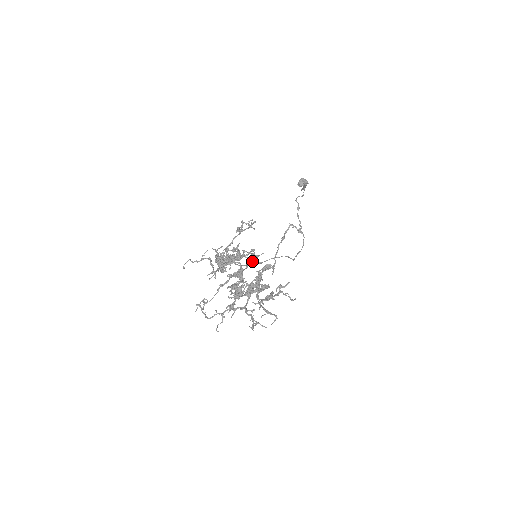
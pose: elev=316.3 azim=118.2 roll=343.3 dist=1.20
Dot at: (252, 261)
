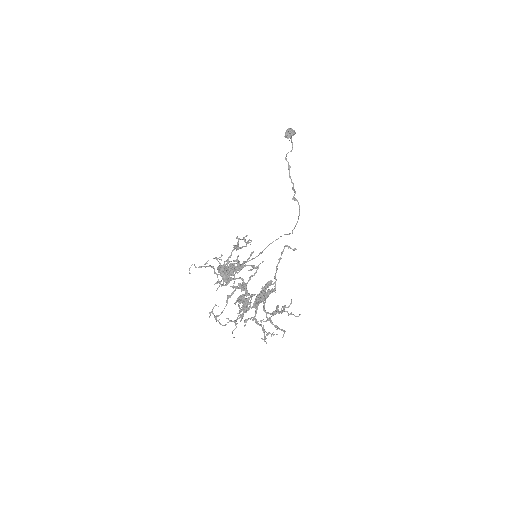
Dot at: (254, 273)
